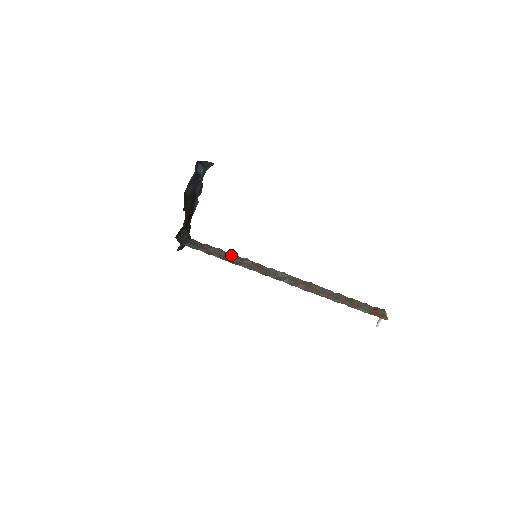
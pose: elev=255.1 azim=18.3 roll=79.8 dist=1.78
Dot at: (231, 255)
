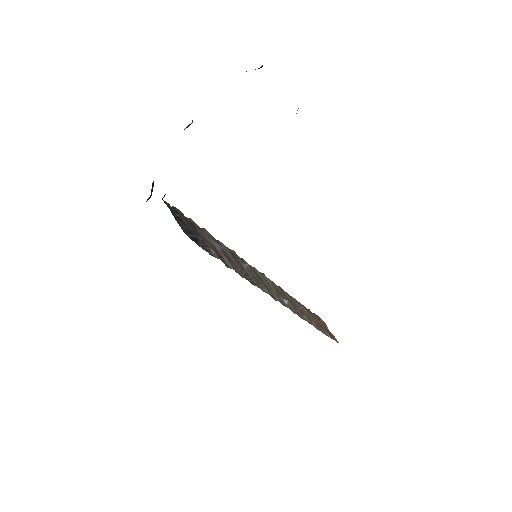
Dot at: (226, 249)
